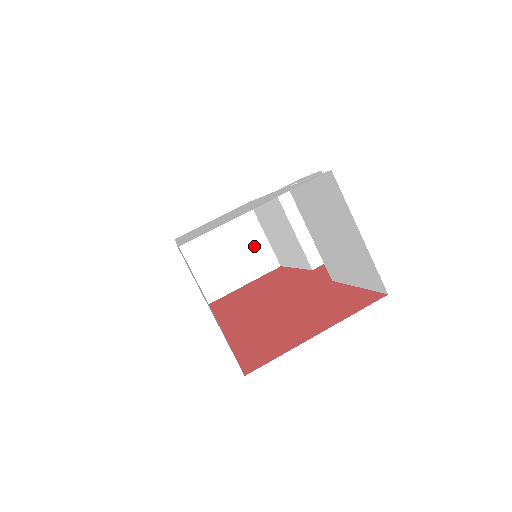
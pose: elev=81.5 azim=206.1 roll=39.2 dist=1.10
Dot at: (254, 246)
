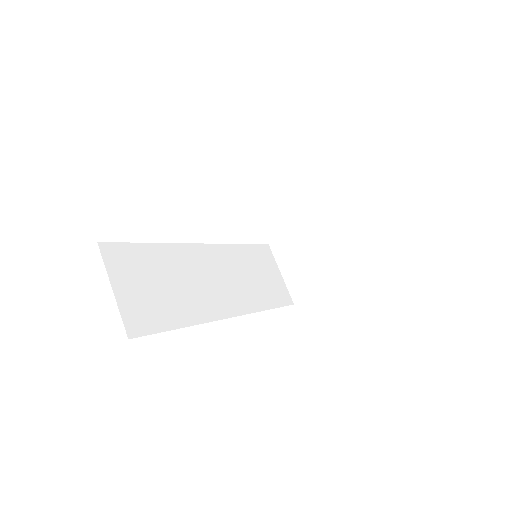
Dot at: occluded
